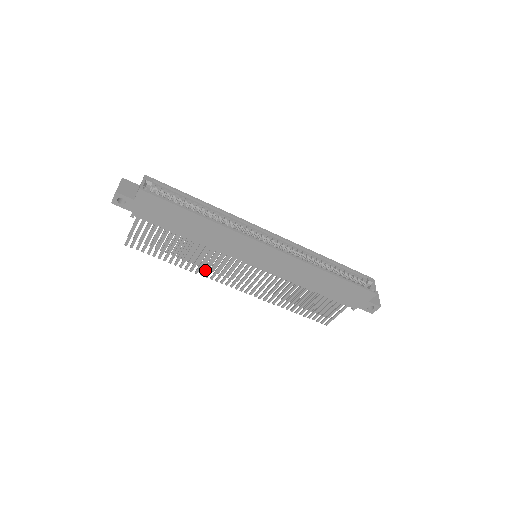
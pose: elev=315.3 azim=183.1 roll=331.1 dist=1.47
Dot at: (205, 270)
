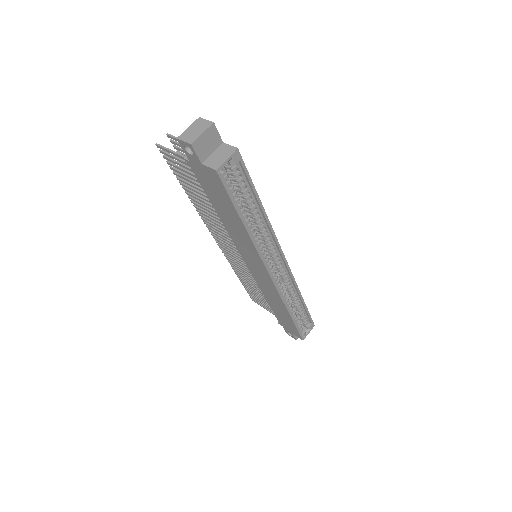
Dot at: (206, 219)
